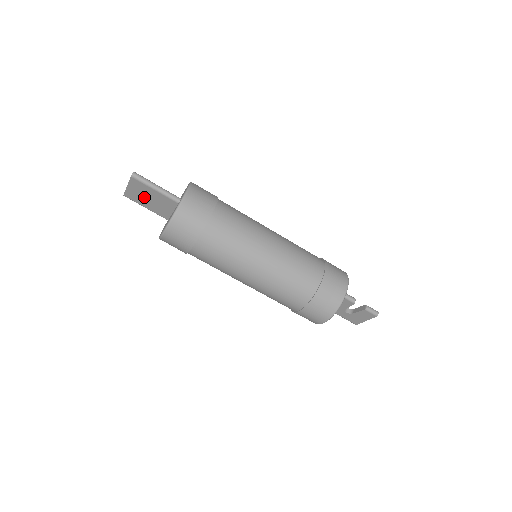
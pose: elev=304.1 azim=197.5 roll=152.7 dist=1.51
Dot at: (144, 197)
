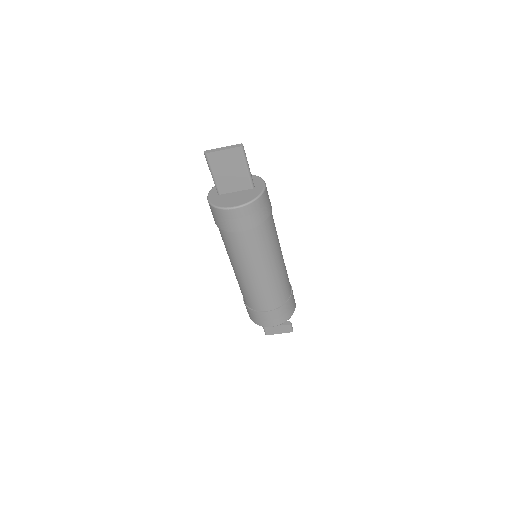
Dot at: (226, 166)
